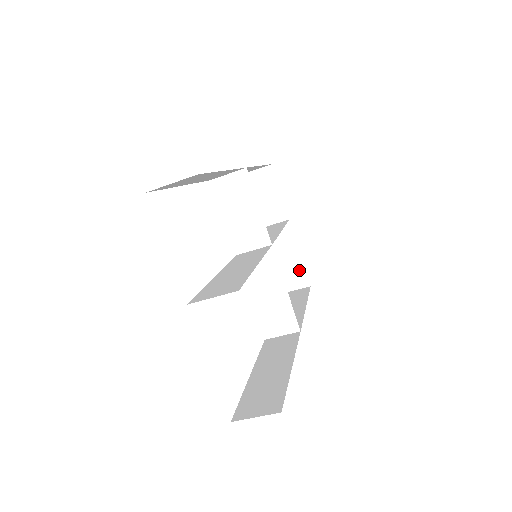
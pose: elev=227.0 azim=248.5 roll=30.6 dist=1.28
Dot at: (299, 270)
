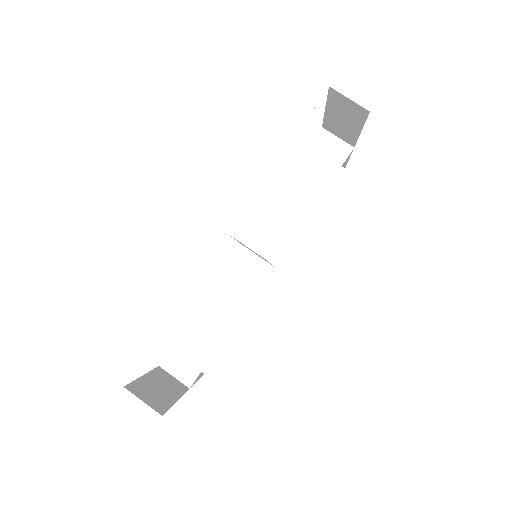
Dot at: (163, 401)
